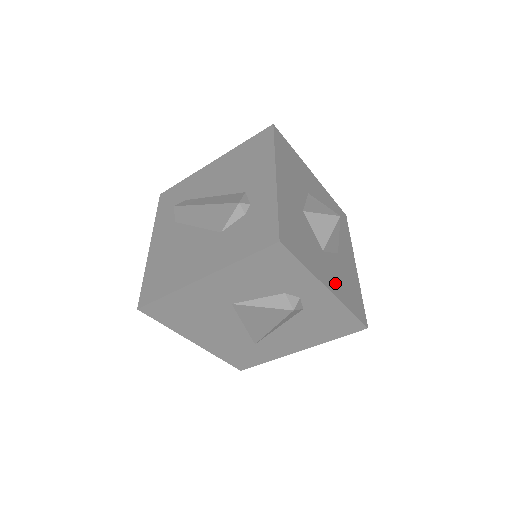
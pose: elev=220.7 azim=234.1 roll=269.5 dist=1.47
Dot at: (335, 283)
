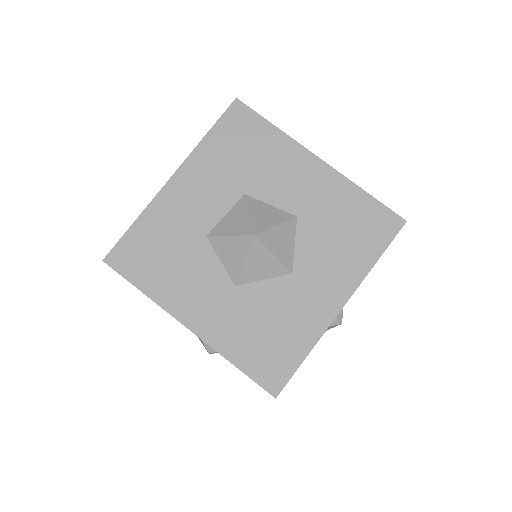
Dot at: (336, 277)
